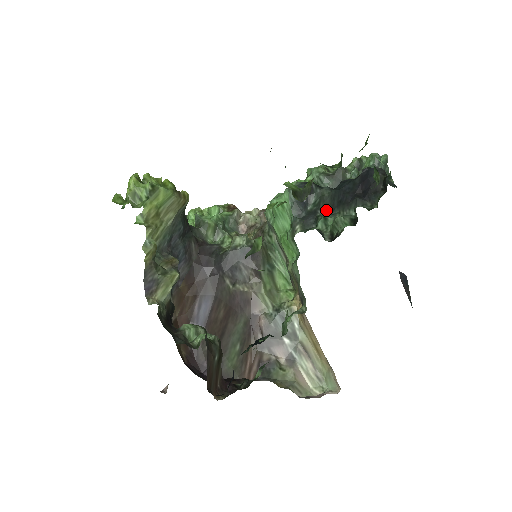
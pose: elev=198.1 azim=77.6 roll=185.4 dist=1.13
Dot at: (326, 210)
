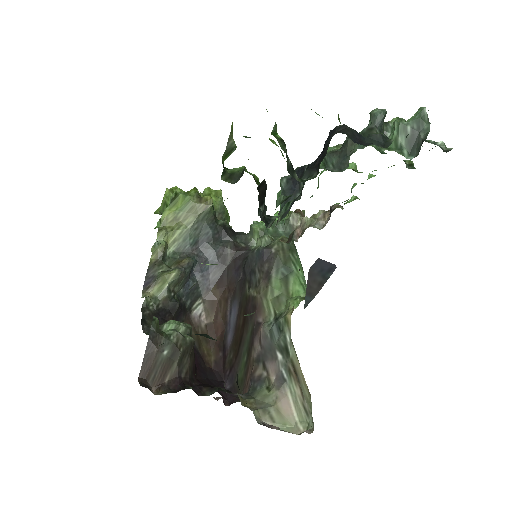
Dot at: (301, 193)
